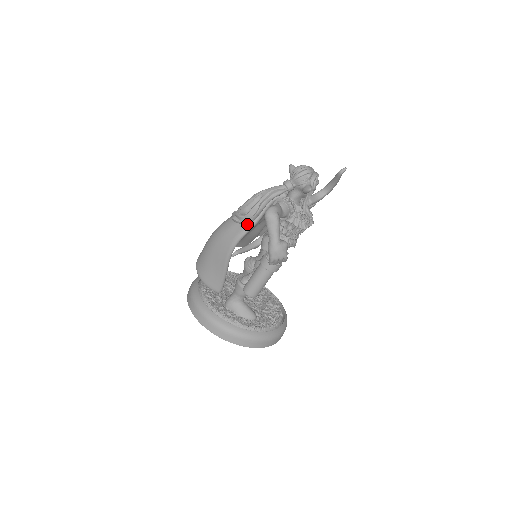
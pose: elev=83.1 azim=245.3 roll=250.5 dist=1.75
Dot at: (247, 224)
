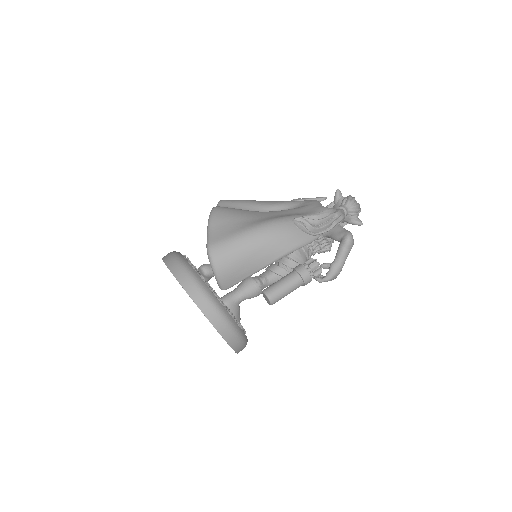
Dot at: (313, 236)
